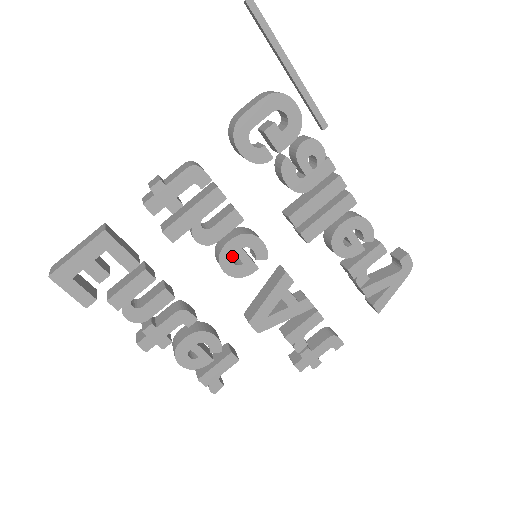
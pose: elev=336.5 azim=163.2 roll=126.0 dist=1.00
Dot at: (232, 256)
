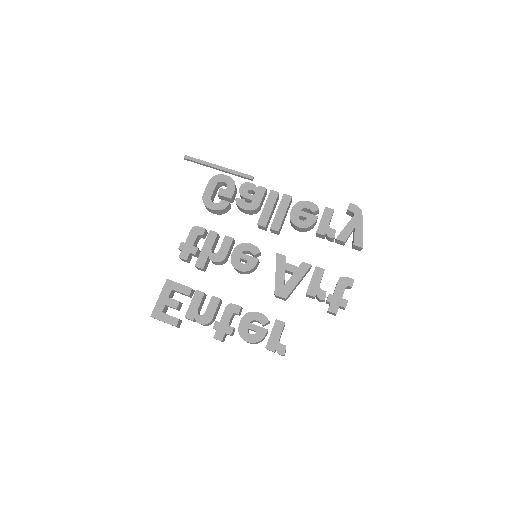
Dot at: (239, 260)
